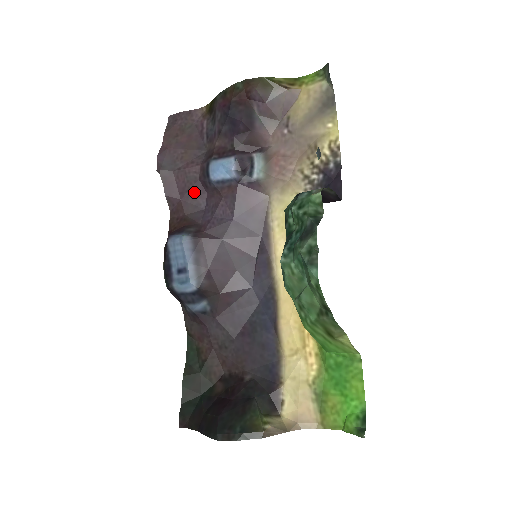
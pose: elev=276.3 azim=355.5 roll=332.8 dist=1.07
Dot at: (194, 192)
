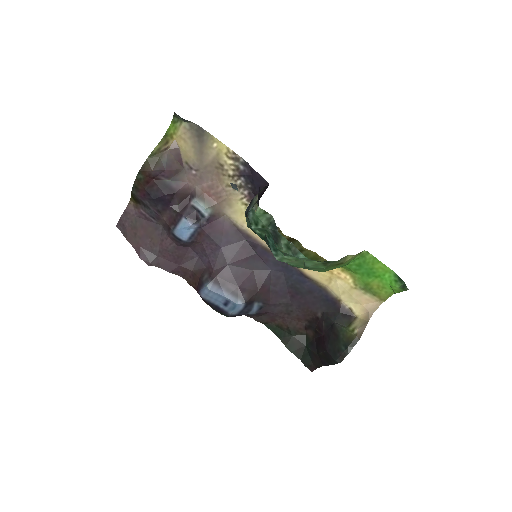
Dot at: (182, 254)
